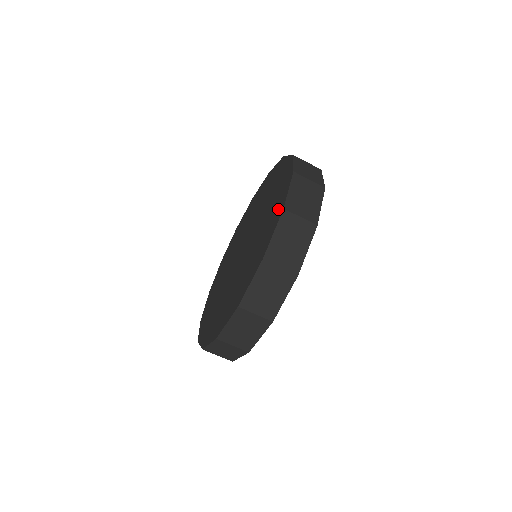
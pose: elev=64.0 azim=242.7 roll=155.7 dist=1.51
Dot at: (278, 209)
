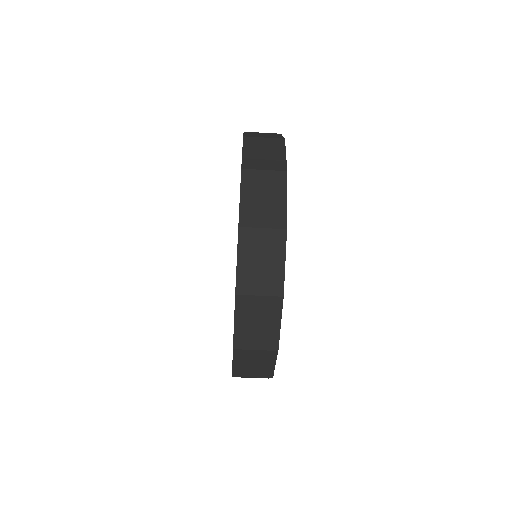
Dot at: occluded
